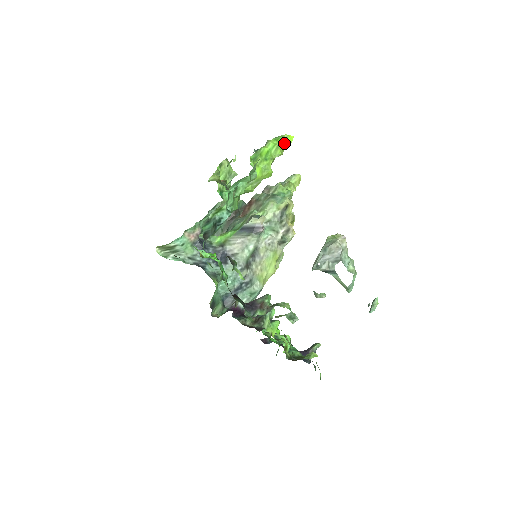
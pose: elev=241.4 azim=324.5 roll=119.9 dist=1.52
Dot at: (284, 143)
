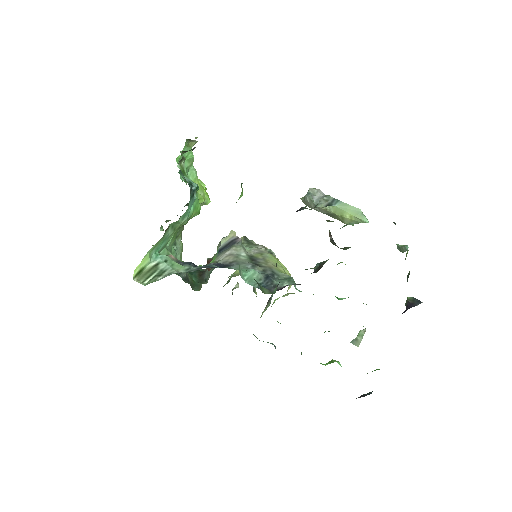
Dot at: occluded
